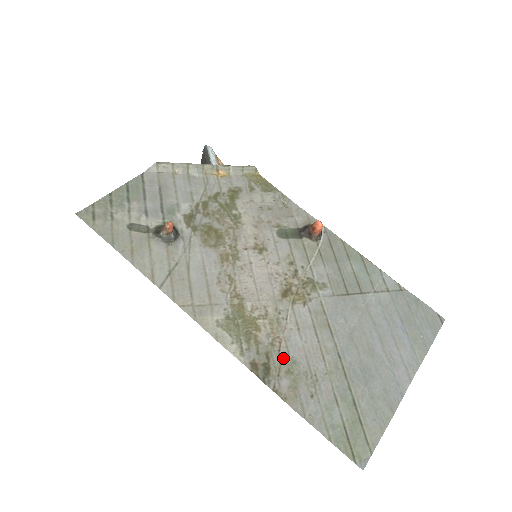
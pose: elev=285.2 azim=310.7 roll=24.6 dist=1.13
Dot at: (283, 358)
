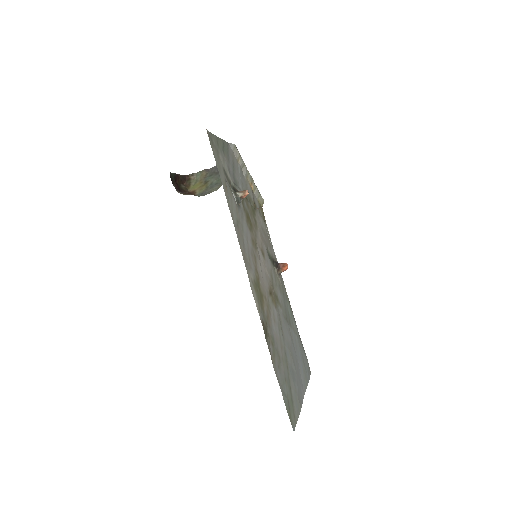
Dot at: (271, 332)
